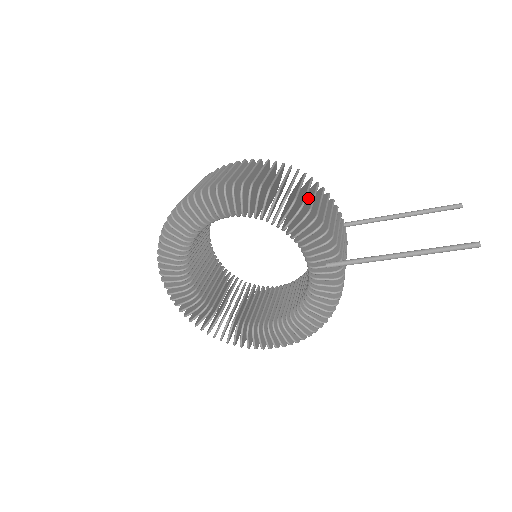
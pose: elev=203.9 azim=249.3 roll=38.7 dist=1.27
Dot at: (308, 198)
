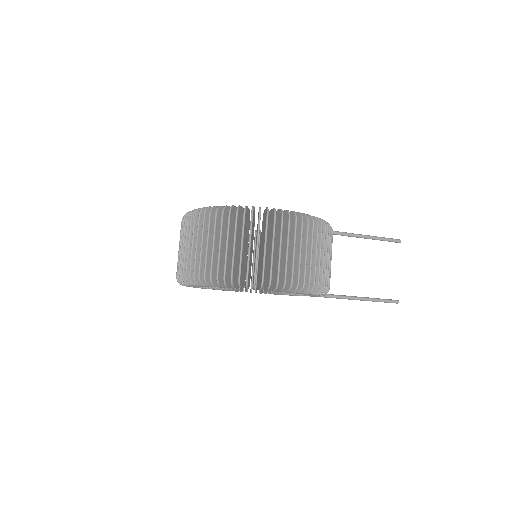
Dot at: occluded
